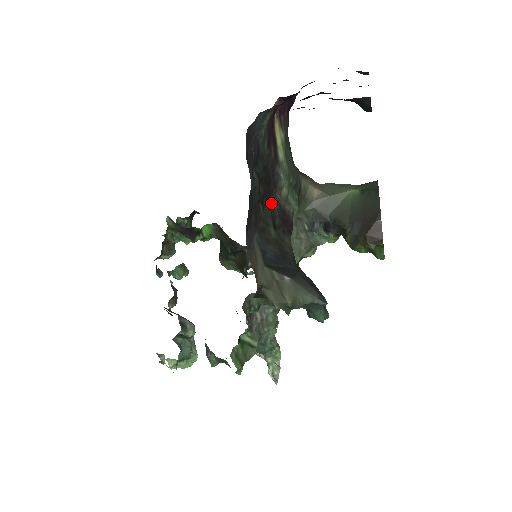
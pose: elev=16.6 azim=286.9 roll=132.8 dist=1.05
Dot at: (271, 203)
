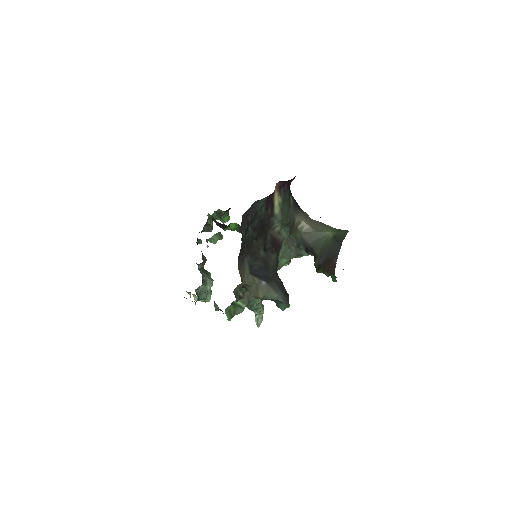
Dot at: (265, 236)
